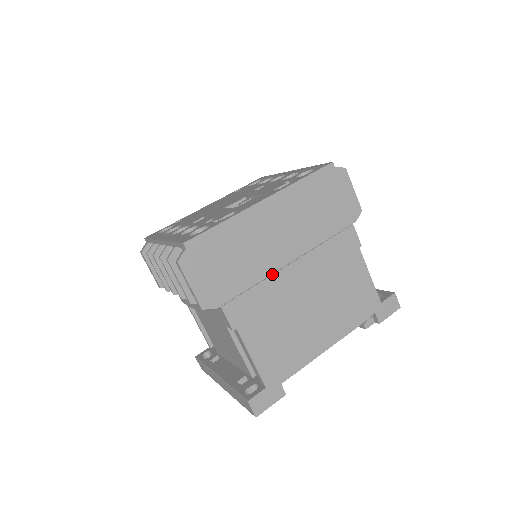
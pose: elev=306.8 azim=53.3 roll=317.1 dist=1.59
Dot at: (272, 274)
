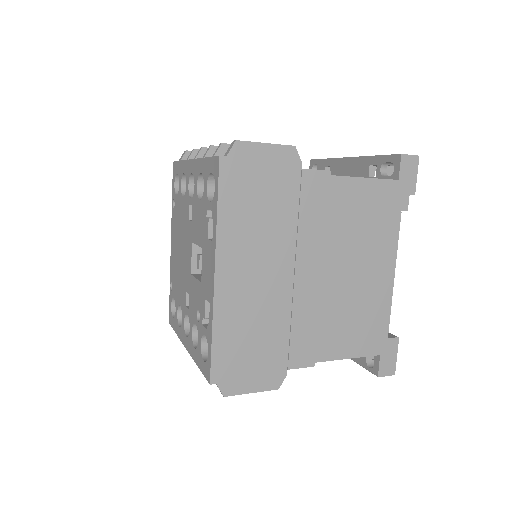
Dot at: (292, 301)
